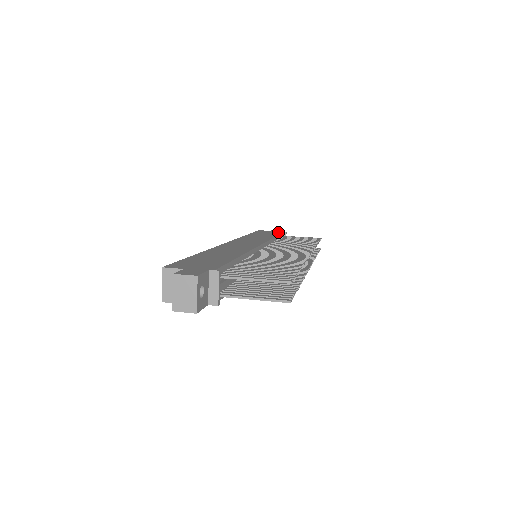
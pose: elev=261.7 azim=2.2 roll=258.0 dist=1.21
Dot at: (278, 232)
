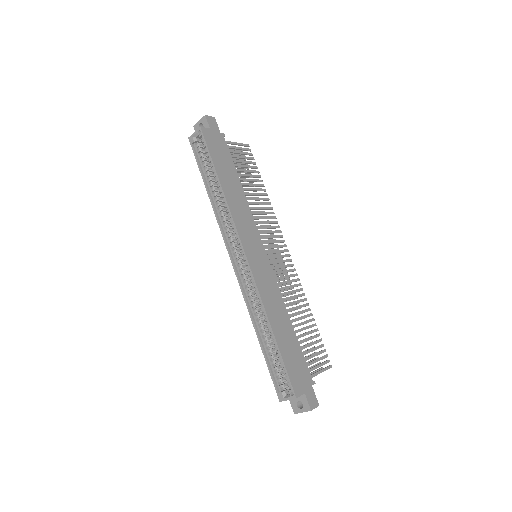
Dot at: (223, 142)
